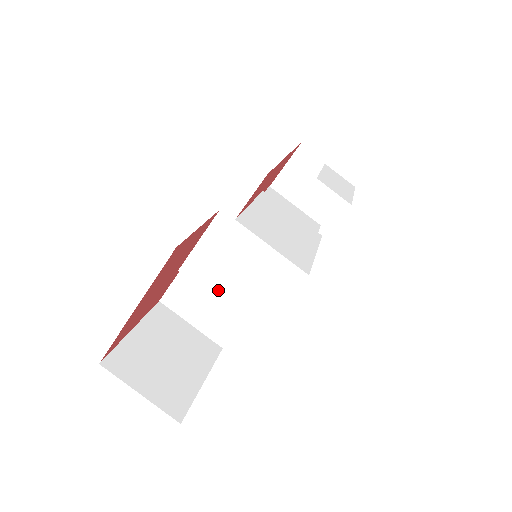
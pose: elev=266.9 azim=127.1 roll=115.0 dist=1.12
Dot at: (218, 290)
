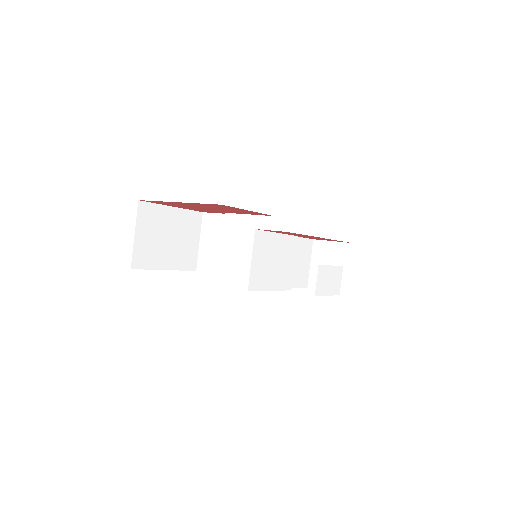
Dot at: (227, 245)
